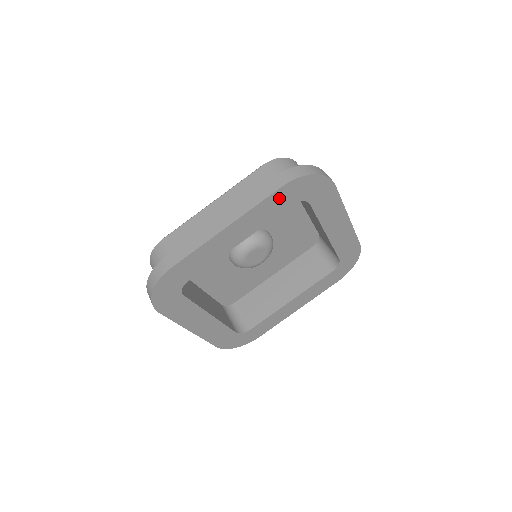
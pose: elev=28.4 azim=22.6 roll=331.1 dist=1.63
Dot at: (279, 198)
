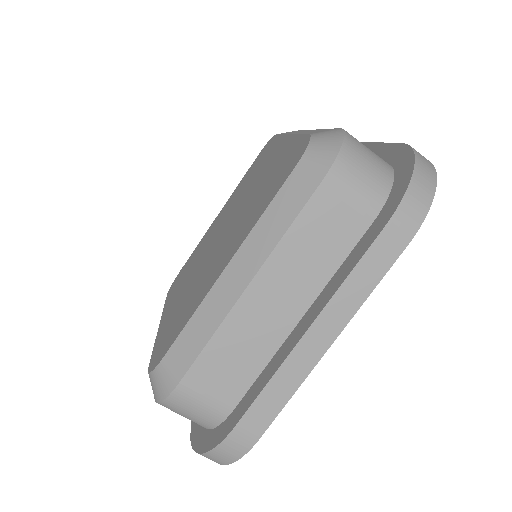
Dot at: occluded
